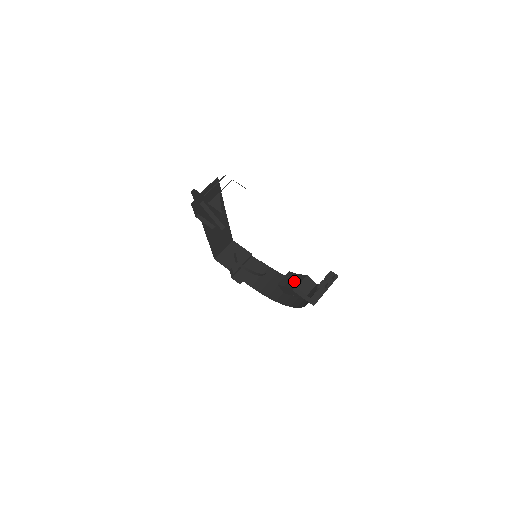
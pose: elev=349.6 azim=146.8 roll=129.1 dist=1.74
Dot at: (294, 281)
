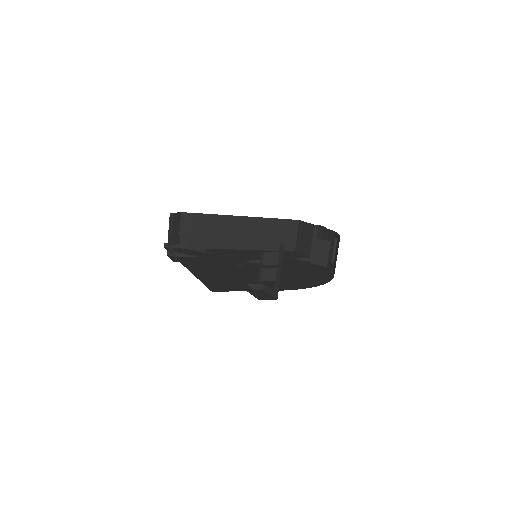
Dot at: occluded
